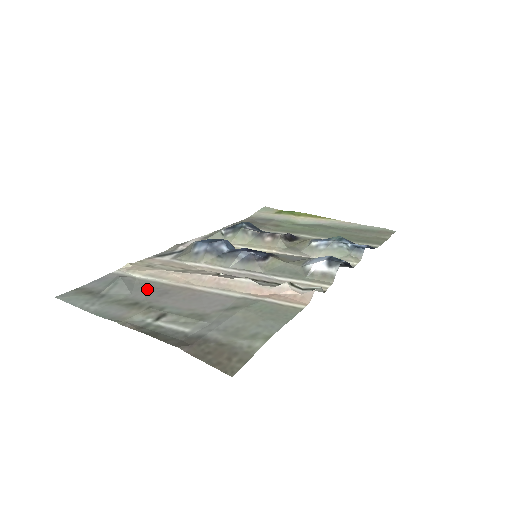
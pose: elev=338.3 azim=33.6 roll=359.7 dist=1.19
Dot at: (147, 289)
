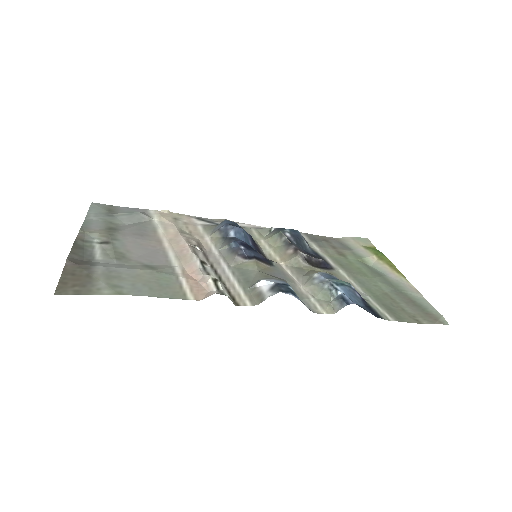
Dot at: (139, 227)
